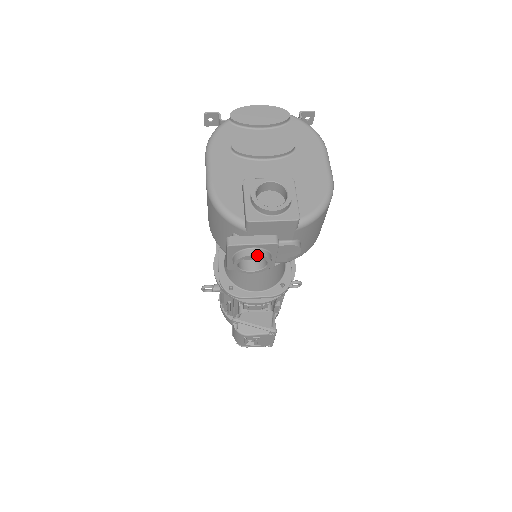
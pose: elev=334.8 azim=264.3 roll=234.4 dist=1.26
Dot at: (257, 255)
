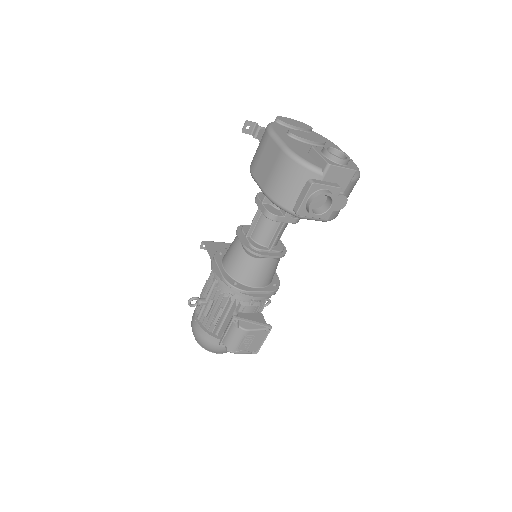
Dot at: (331, 193)
